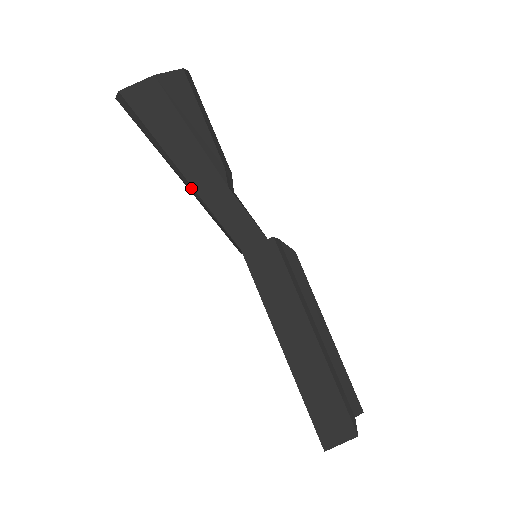
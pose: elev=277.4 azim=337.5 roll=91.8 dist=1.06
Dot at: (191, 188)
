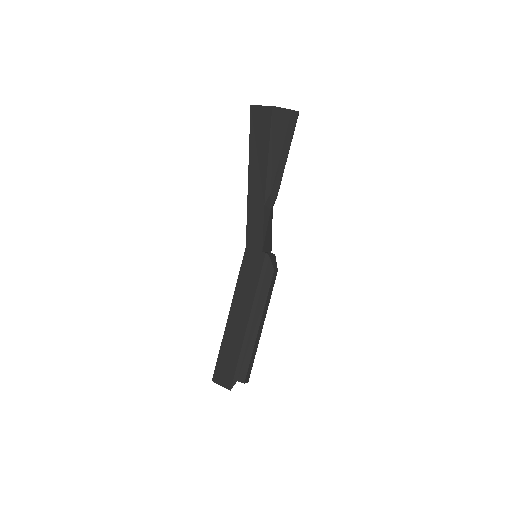
Dot at: (248, 192)
